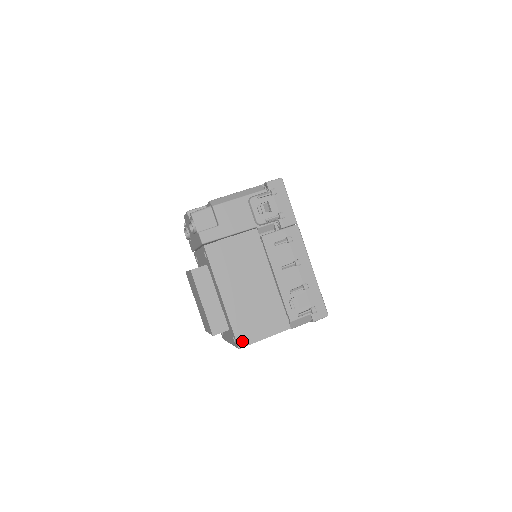
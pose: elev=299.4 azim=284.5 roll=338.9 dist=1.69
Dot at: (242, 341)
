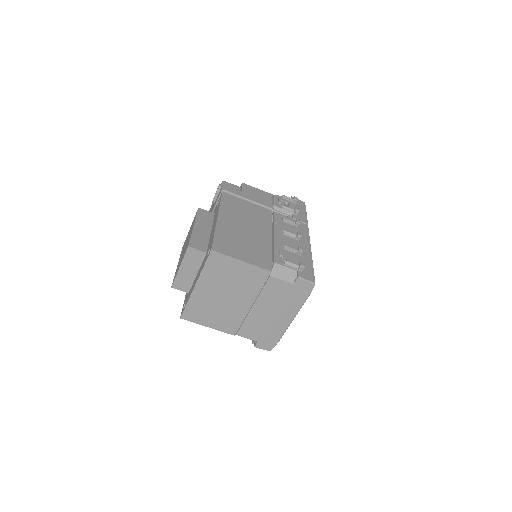
Dot at: (218, 248)
